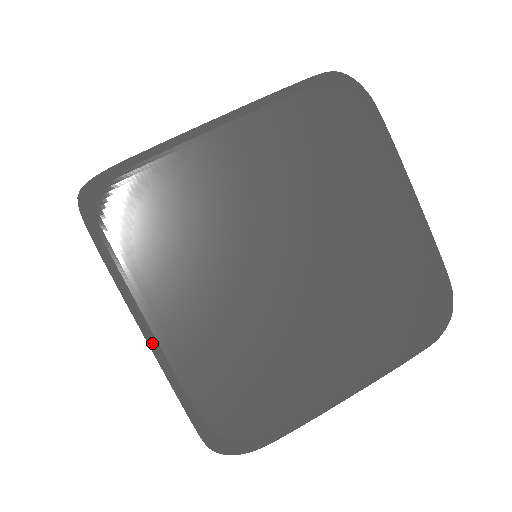
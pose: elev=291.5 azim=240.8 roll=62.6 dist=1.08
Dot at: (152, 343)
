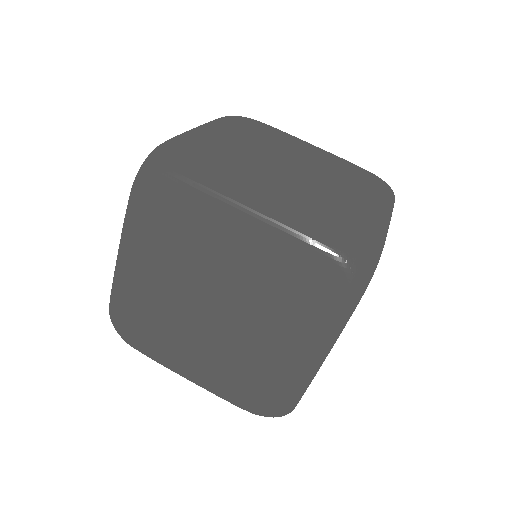
Dot at: (118, 258)
